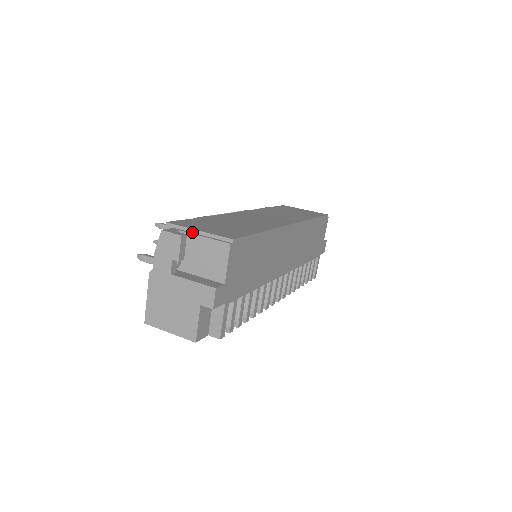
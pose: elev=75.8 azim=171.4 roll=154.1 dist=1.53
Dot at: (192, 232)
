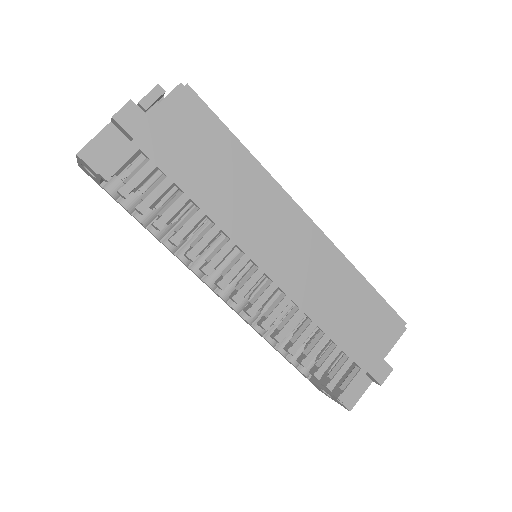
Dot at: occluded
